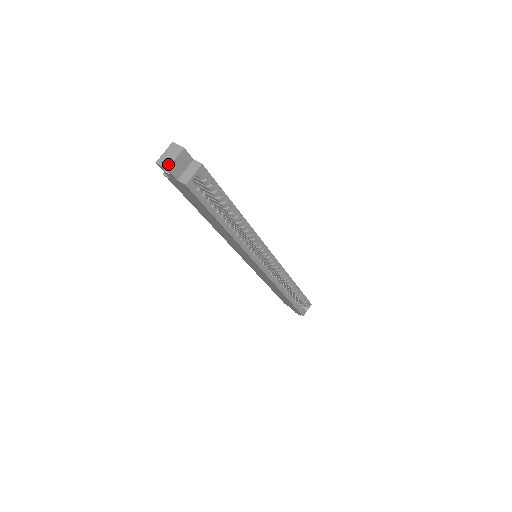
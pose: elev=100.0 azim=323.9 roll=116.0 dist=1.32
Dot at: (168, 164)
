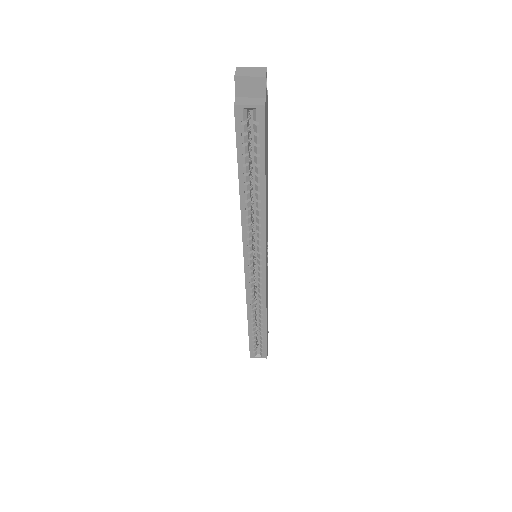
Dot at: (240, 74)
